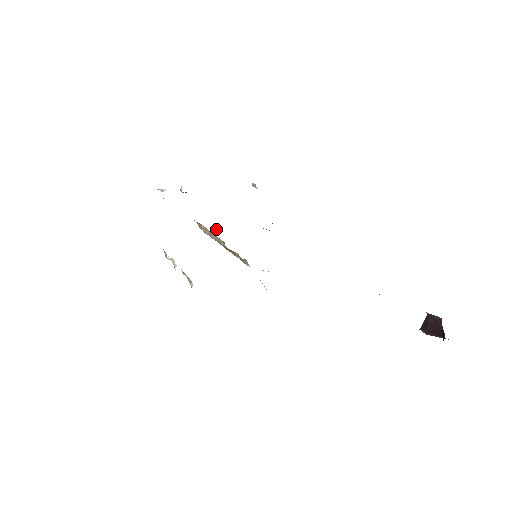
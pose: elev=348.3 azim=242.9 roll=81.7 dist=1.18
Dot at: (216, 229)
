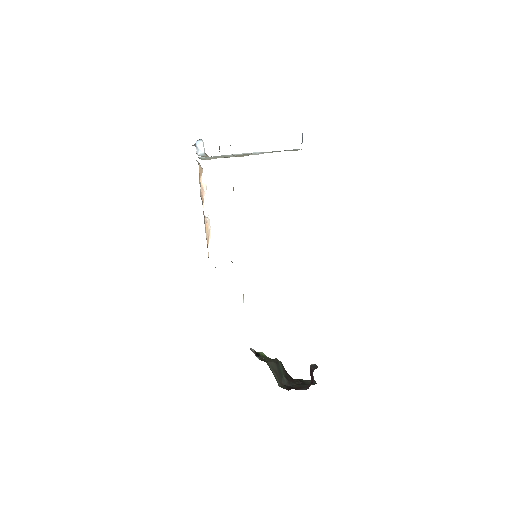
Dot at: occluded
